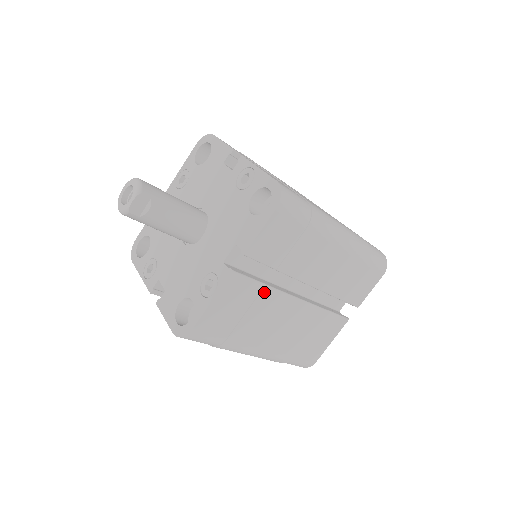
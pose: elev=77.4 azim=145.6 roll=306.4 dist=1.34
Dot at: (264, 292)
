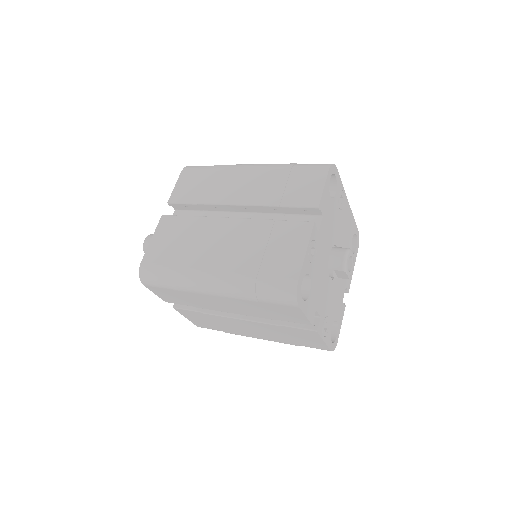
Dot at: (206, 315)
